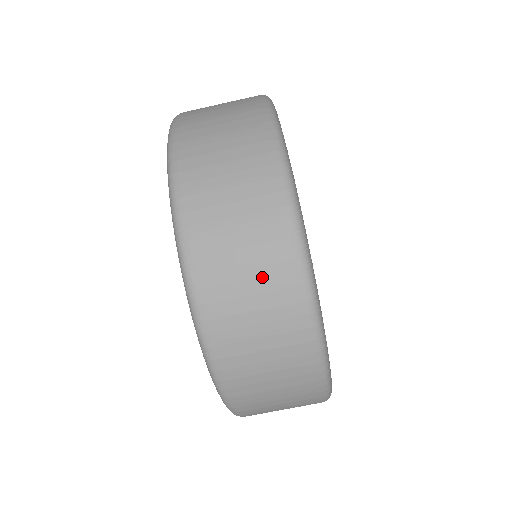
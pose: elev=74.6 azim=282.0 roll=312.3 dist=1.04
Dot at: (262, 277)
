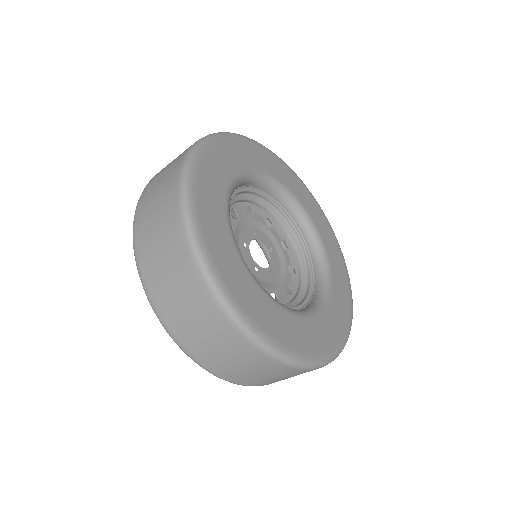
Dot at: (200, 317)
